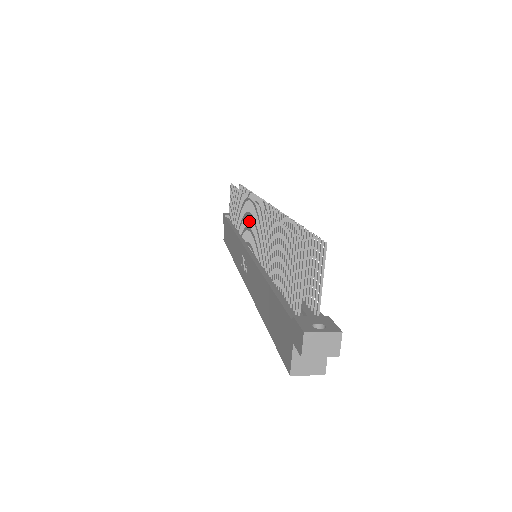
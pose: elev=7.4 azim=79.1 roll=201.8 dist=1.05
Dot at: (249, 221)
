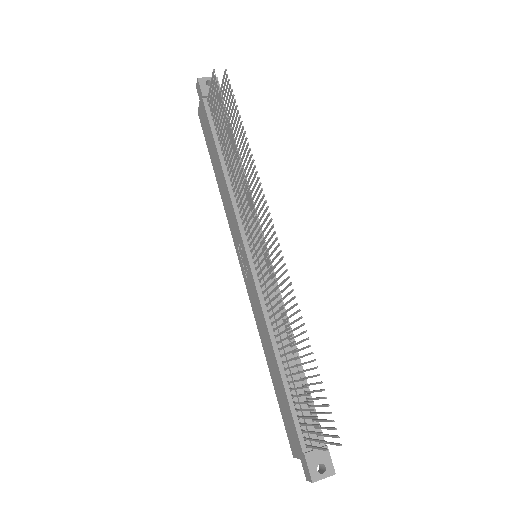
Dot at: (253, 231)
